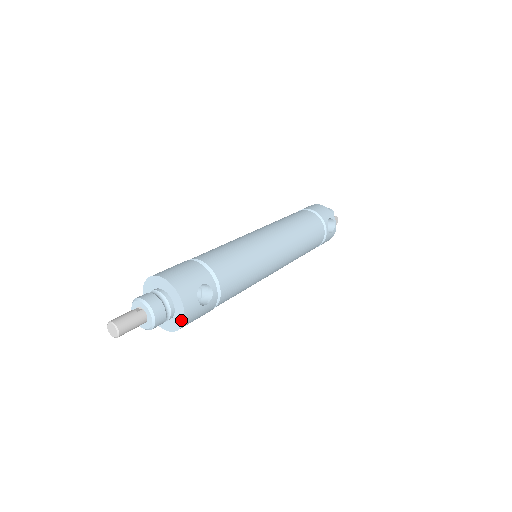
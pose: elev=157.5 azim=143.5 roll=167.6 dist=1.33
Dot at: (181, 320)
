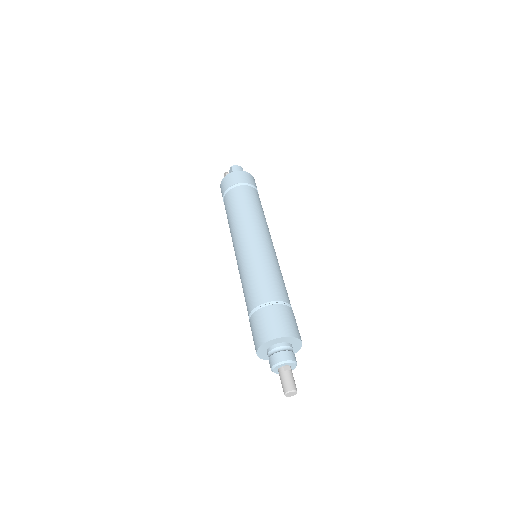
Dot at: occluded
